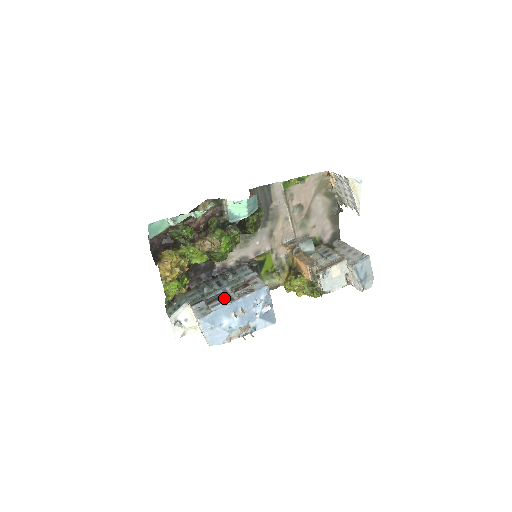
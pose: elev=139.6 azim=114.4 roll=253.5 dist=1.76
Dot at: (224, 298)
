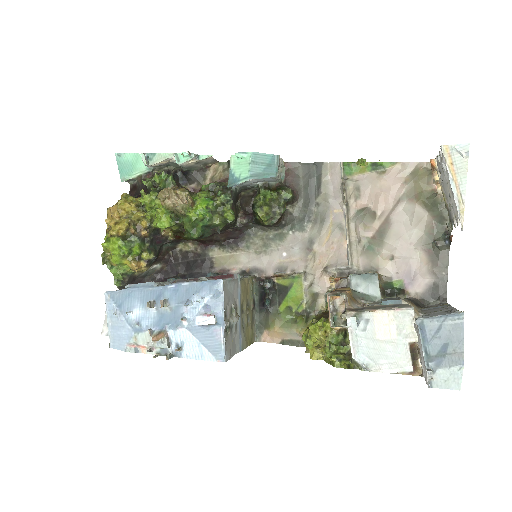
Dot at: (161, 282)
